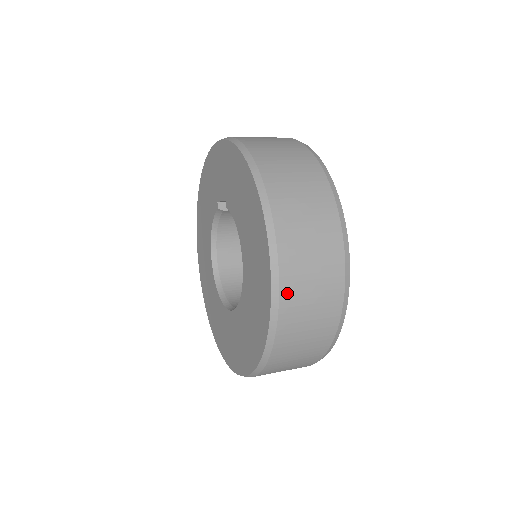
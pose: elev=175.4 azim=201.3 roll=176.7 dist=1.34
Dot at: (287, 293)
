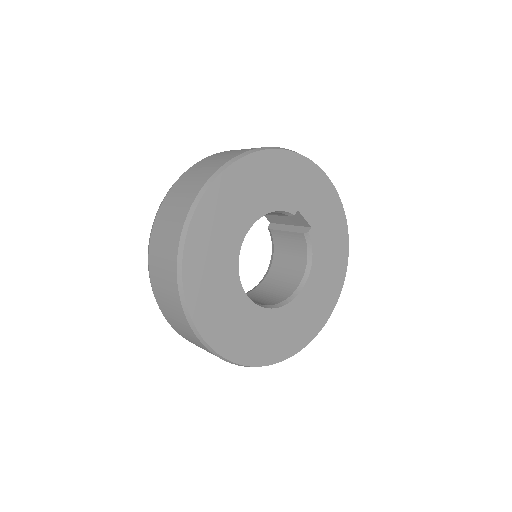
Dot at: (167, 199)
